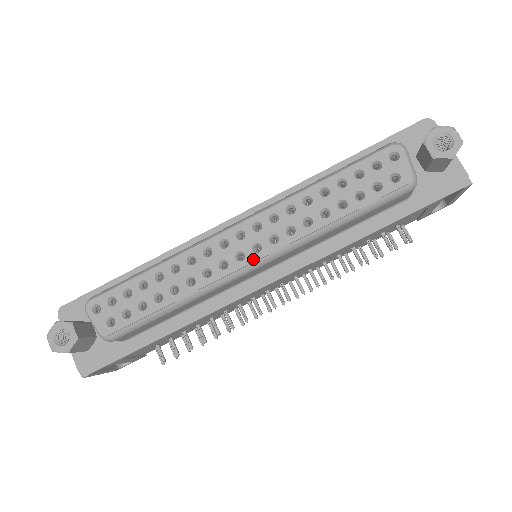
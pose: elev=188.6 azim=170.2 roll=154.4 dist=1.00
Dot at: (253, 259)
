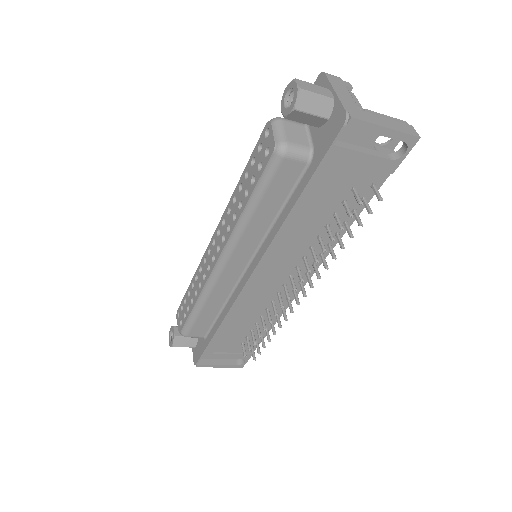
Dot at: (217, 259)
